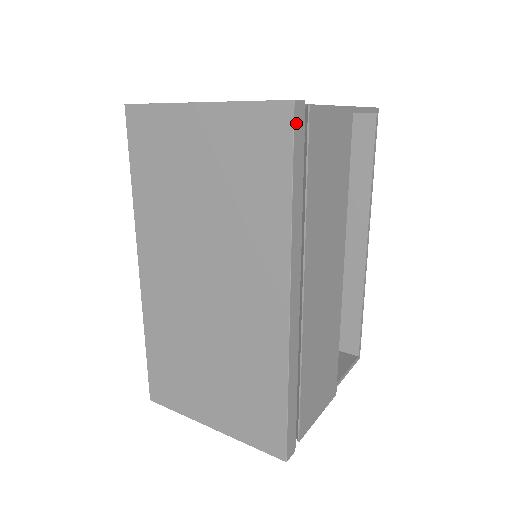
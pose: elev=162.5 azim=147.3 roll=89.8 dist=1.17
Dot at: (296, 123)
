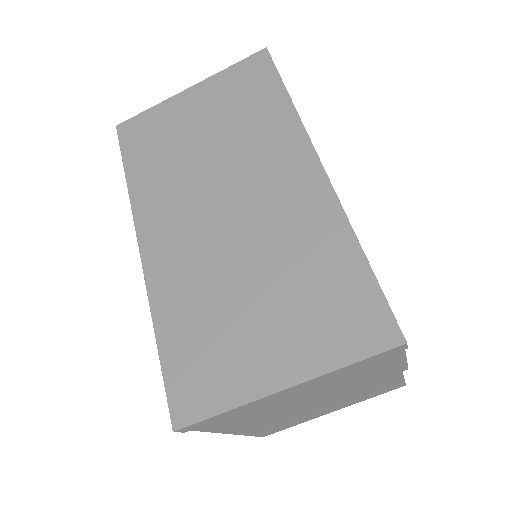
Dot at: (272, 60)
